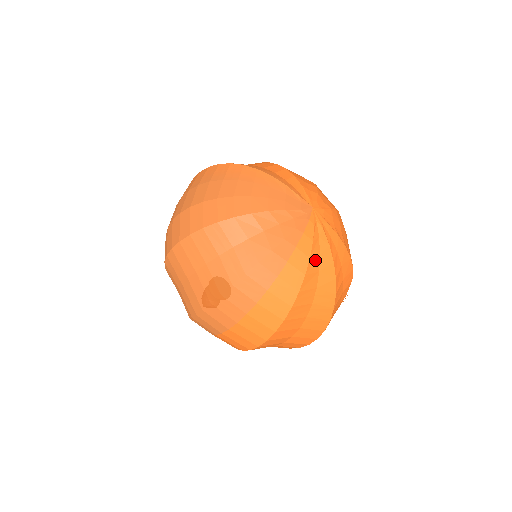
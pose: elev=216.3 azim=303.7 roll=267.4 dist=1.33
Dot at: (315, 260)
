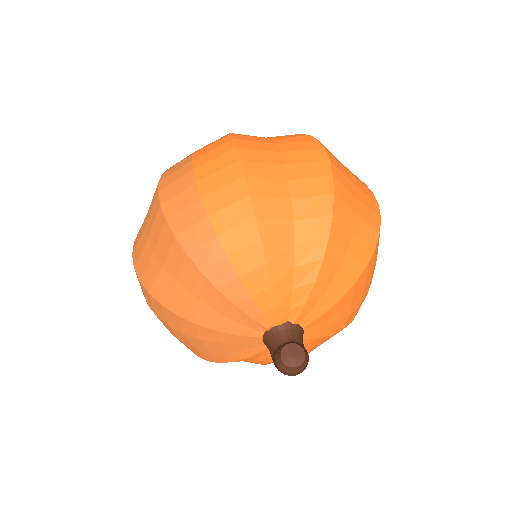
Dot at: occluded
